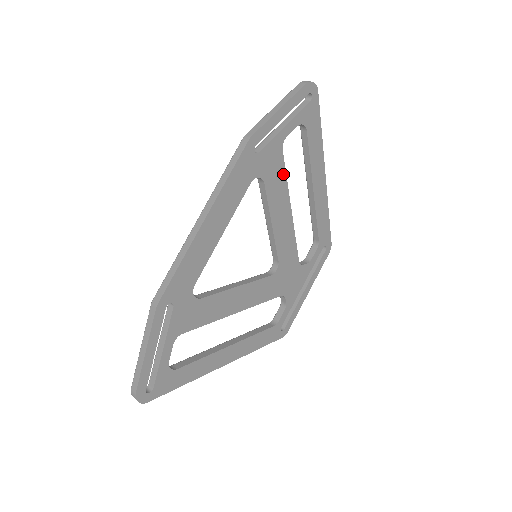
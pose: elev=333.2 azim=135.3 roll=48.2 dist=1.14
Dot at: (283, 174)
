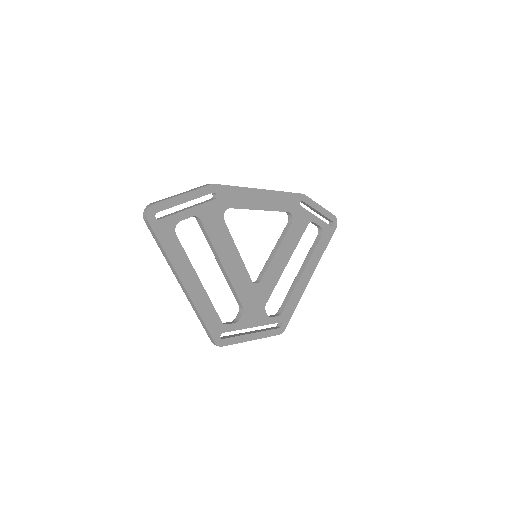
Dot at: (300, 236)
